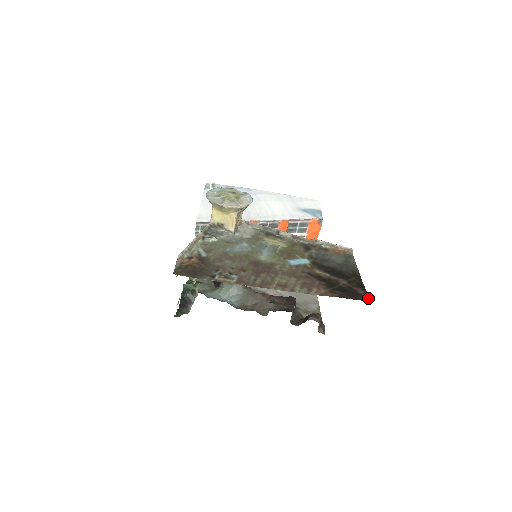
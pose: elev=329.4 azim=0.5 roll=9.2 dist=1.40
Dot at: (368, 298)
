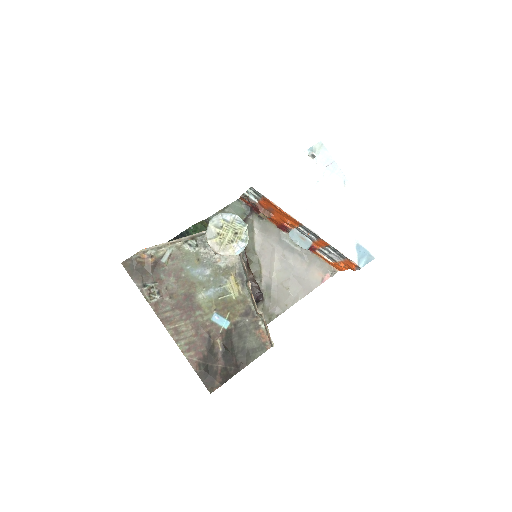
Dot at: occluded
